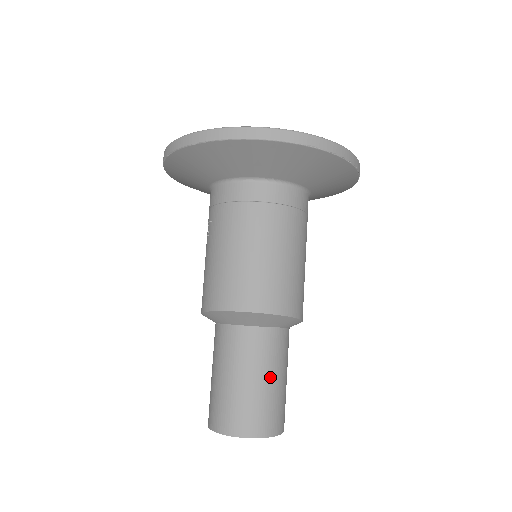
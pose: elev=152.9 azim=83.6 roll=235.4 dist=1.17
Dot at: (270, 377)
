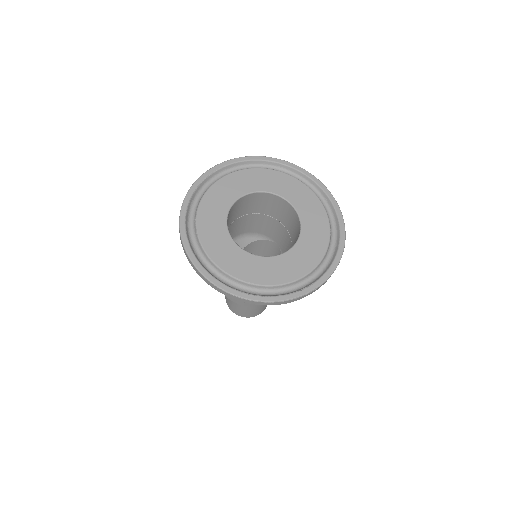
Dot at: occluded
